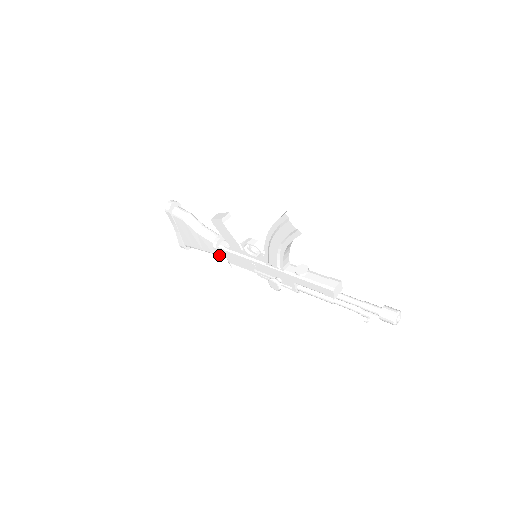
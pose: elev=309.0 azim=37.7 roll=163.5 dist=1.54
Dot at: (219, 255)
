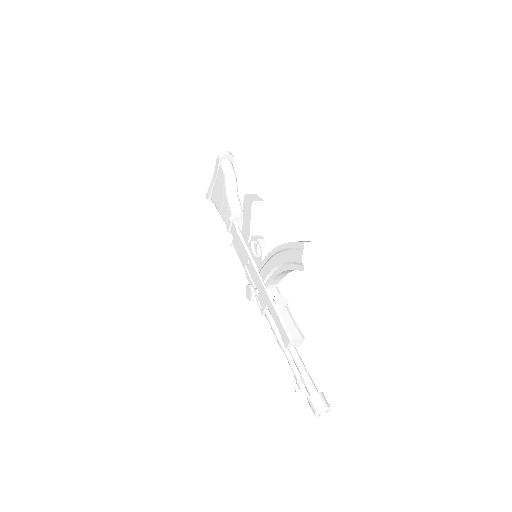
Dot at: (229, 229)
